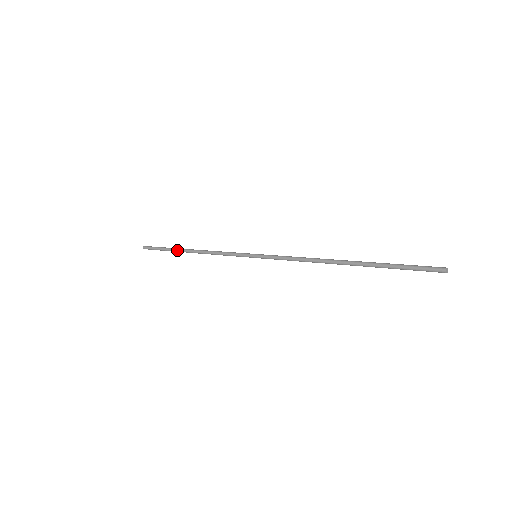
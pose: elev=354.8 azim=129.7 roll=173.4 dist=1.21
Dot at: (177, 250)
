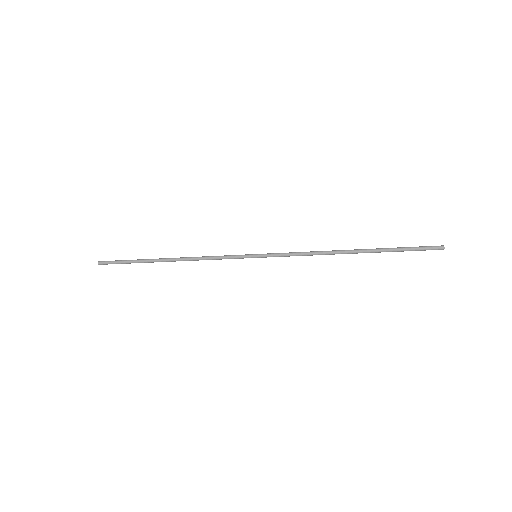
Dot at: (151, 259)
